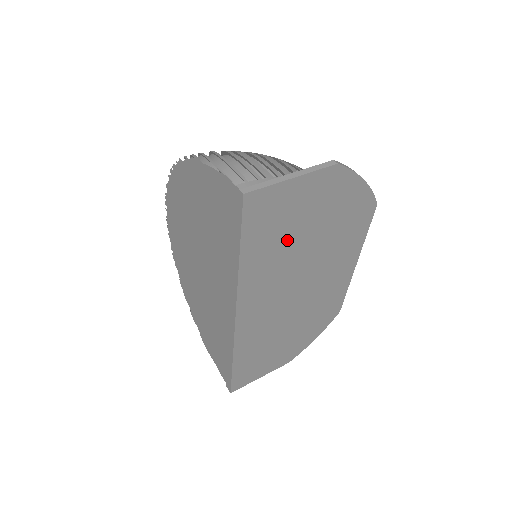
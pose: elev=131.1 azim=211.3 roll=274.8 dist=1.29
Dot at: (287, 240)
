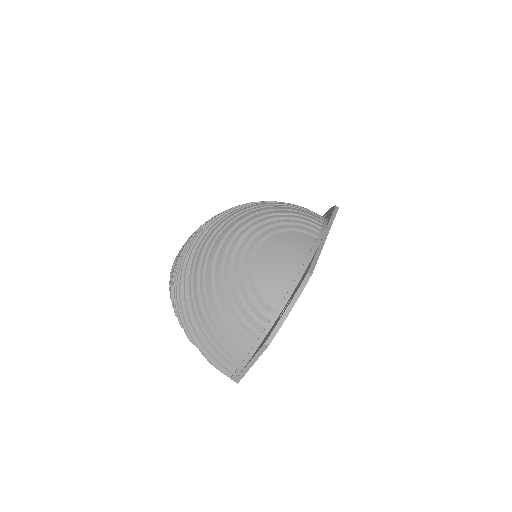
Dot at: occluded
